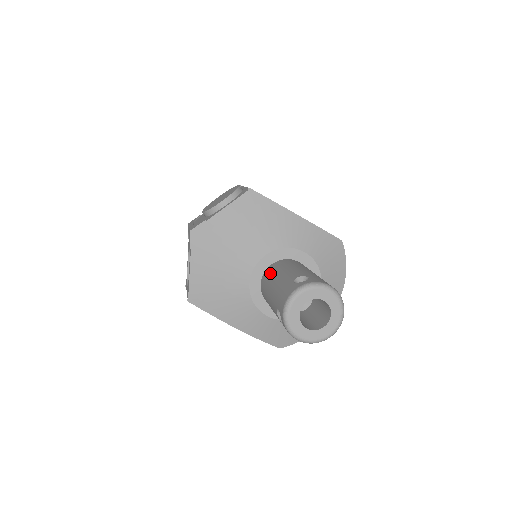
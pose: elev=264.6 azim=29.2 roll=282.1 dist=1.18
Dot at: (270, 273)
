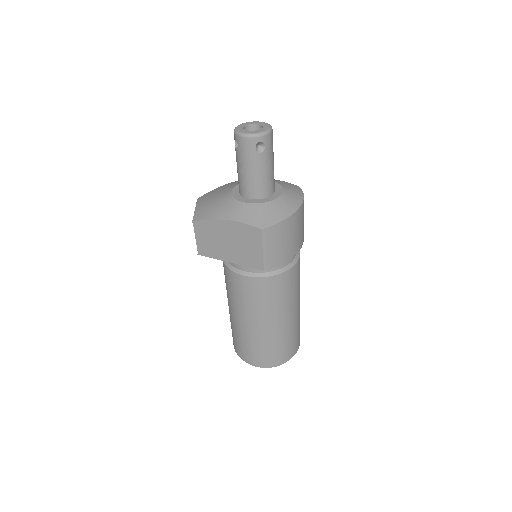
Dot at: occluded
